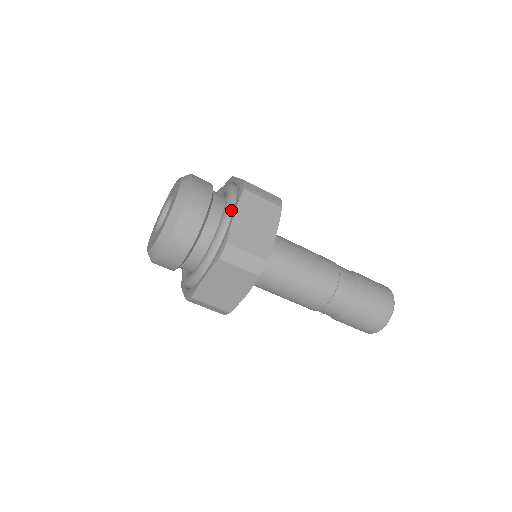
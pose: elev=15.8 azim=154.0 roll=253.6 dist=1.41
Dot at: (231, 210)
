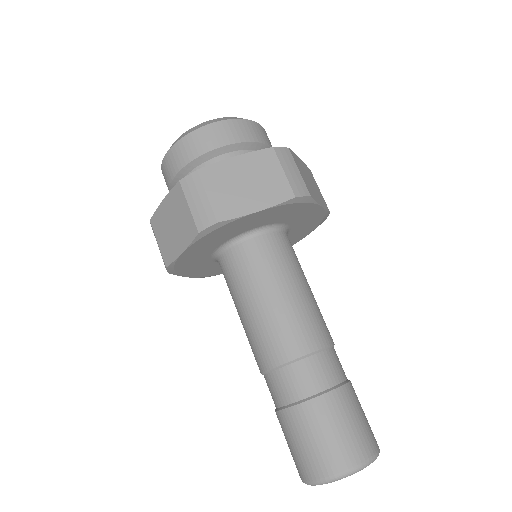
Dot at: occluded
